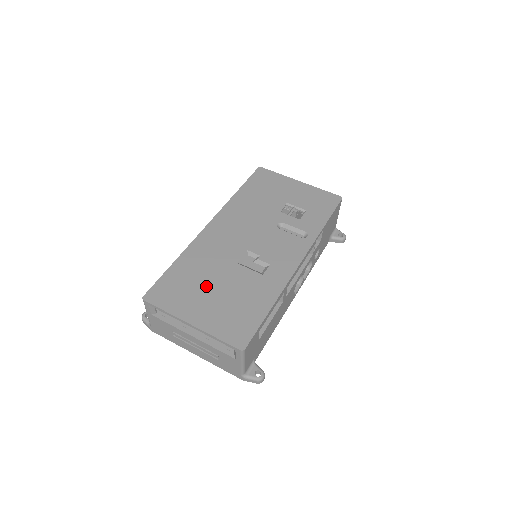
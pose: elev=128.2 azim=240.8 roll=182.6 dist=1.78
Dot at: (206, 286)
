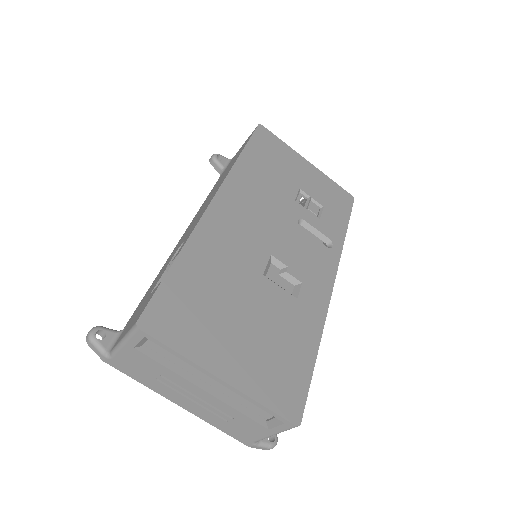
Dot at: (231, 310)
